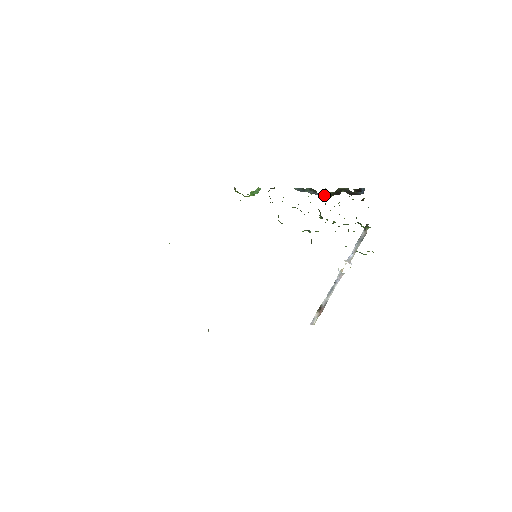
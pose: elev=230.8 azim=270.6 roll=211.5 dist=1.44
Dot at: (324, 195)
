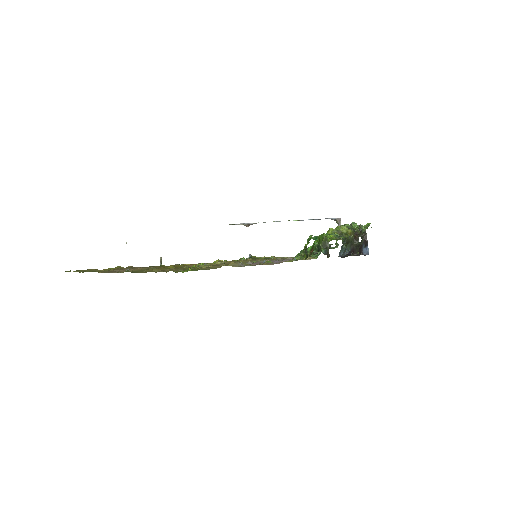
Dot at: (347, 241)
